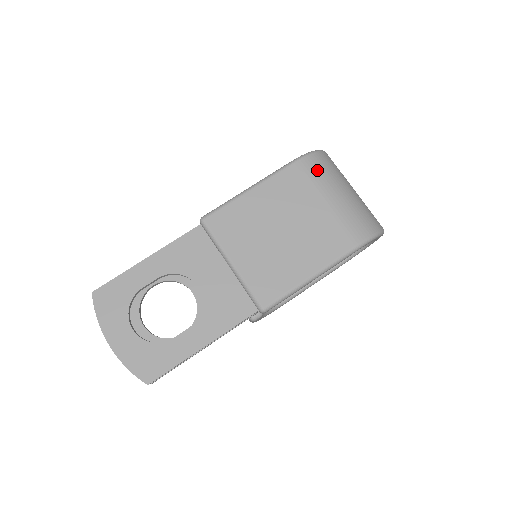
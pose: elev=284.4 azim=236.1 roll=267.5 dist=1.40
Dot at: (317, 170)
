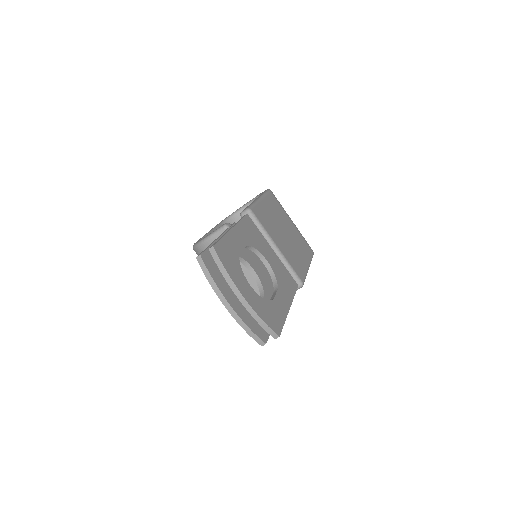
Dot at: occluded
